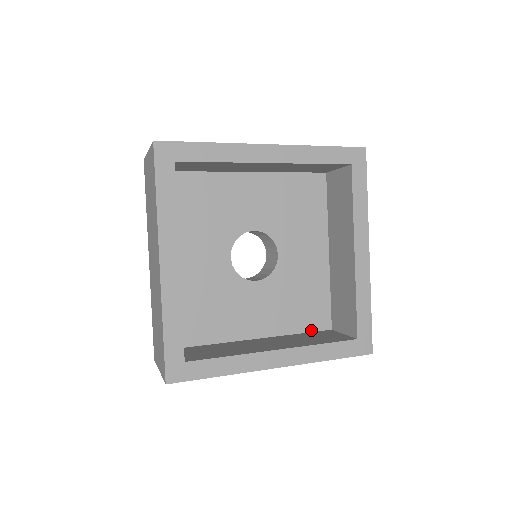
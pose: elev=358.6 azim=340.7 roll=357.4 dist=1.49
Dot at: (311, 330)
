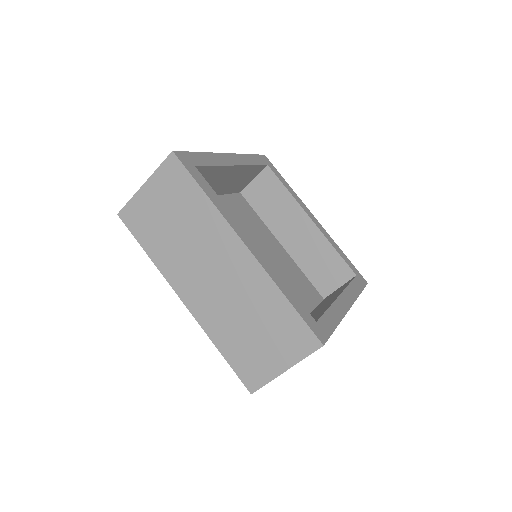
Dot at: (317, 303)
